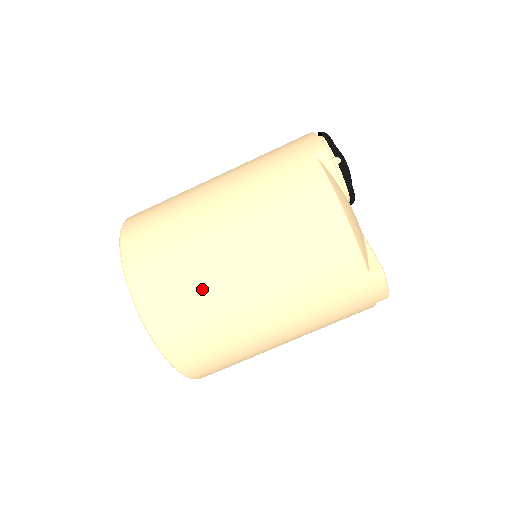
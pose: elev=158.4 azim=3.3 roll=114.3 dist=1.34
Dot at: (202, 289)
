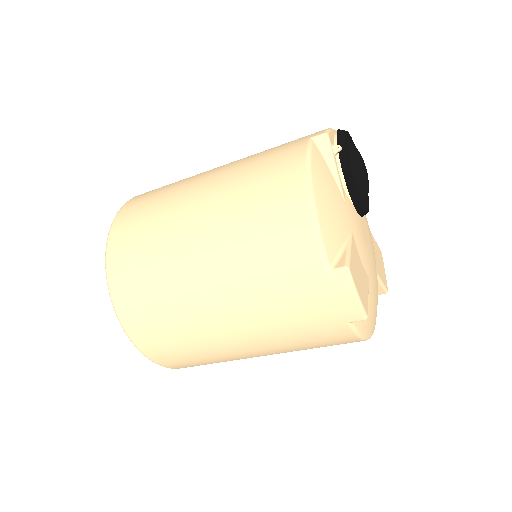
Dot at: (159, 245)
